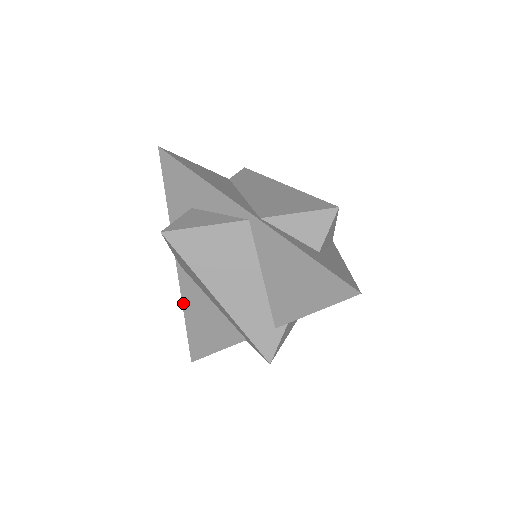
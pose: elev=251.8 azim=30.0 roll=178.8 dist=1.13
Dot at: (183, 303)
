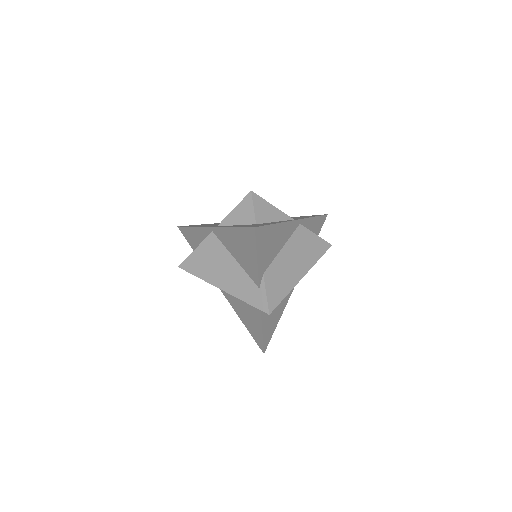
Dot at: (236, 313)
